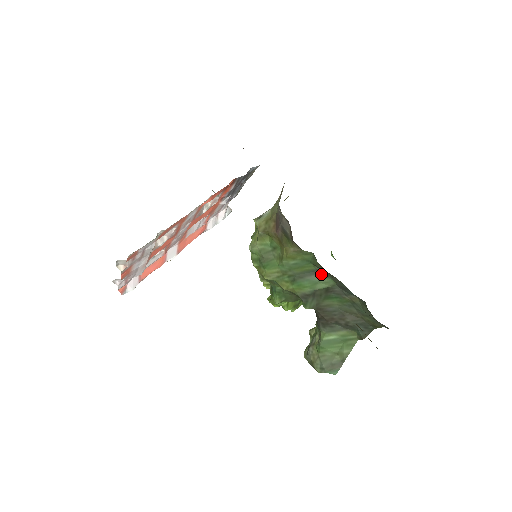
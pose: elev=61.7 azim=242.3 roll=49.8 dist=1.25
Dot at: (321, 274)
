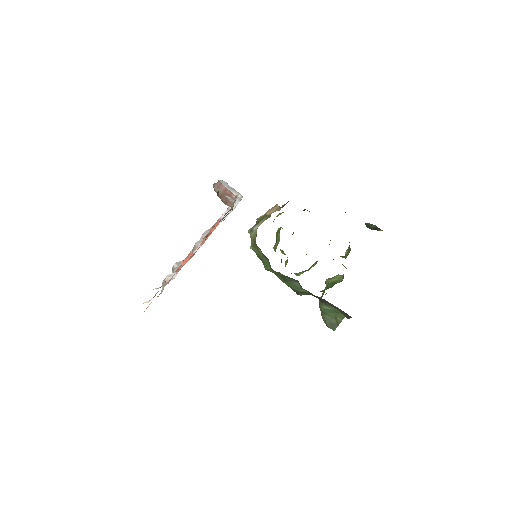
Dot at: (300, 285)
